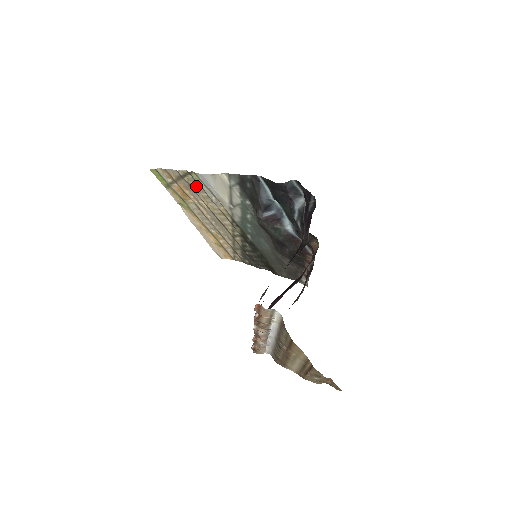
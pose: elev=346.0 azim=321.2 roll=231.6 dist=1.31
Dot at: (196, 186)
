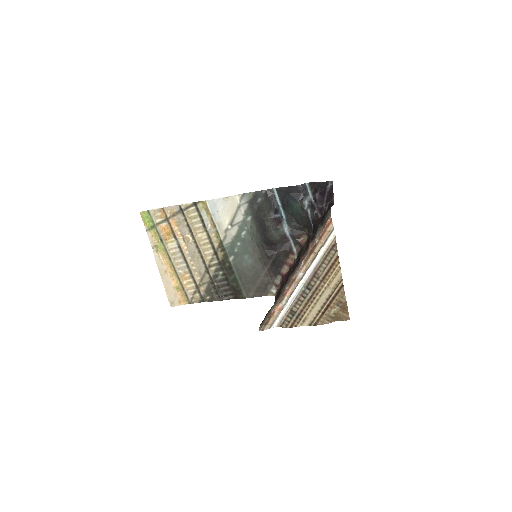
Dot at: (193, 218)
